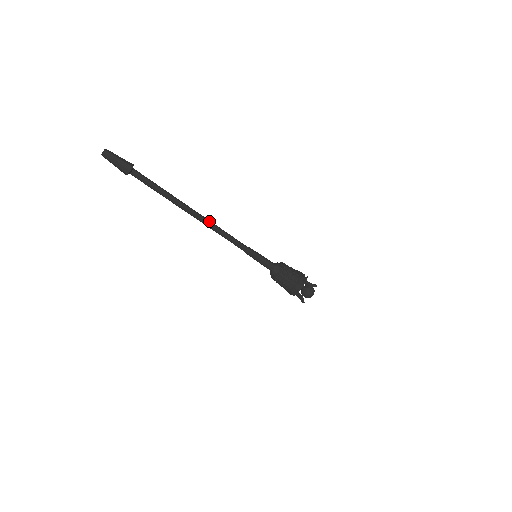
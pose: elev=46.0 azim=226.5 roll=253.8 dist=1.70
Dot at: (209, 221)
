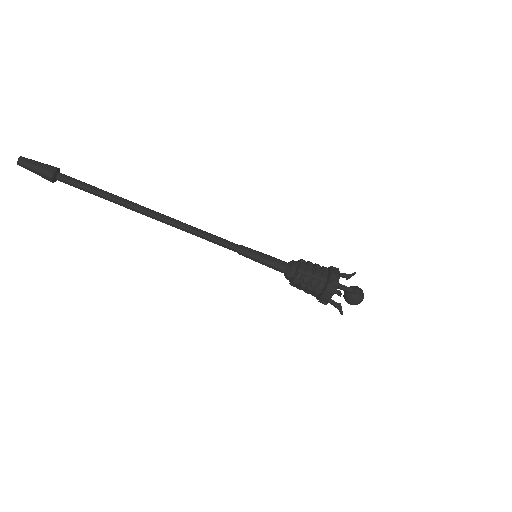
Dot at: (174, 220)
